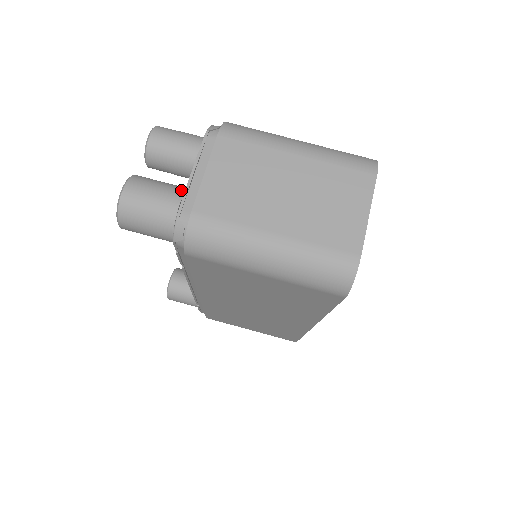
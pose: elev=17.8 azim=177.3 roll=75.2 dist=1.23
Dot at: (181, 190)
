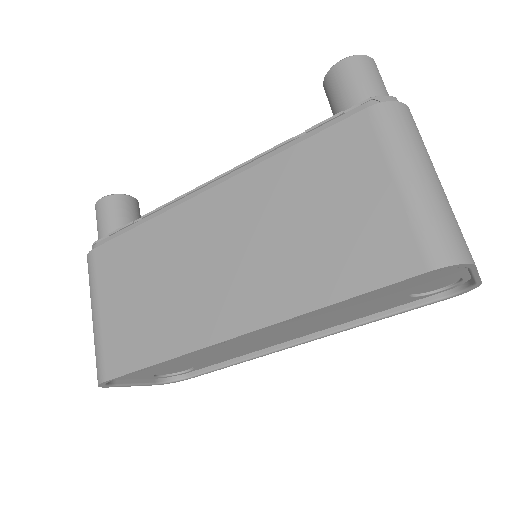
Dot at: occluded
